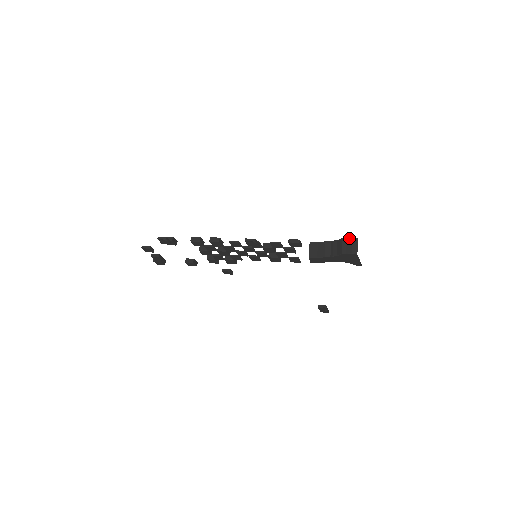
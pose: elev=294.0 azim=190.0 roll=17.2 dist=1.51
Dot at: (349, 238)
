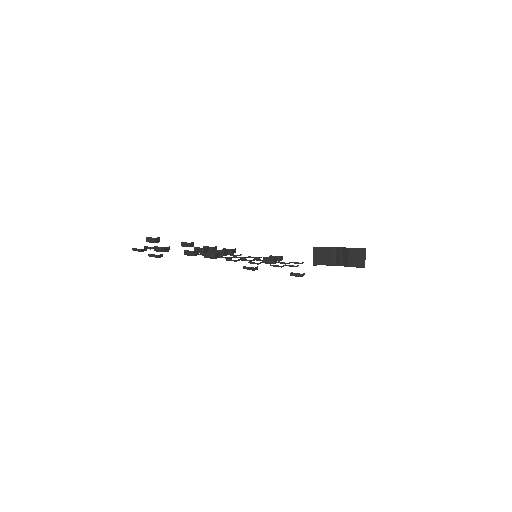
Dot at: (356, 249)
